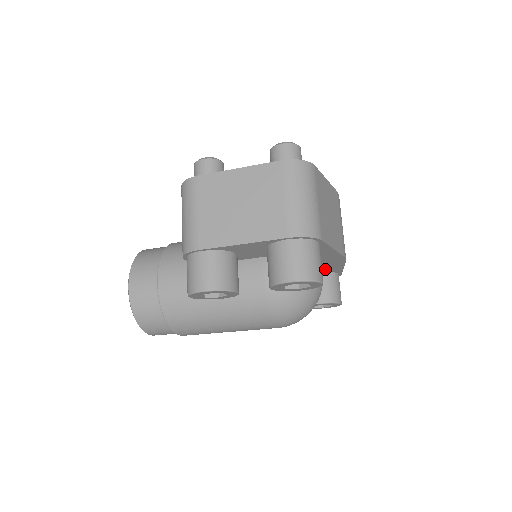
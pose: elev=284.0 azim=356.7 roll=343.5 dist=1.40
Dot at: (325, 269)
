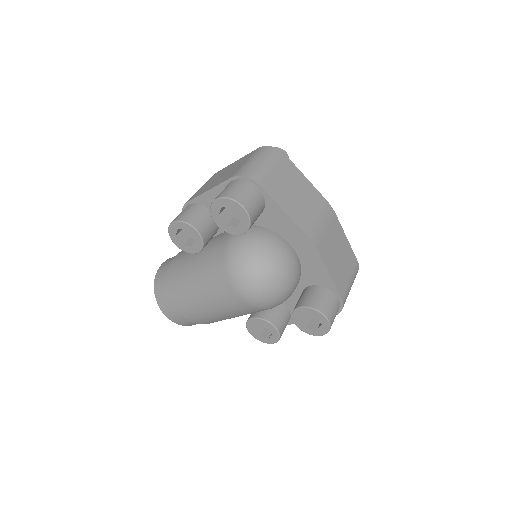
Dot at: (313, 276)
